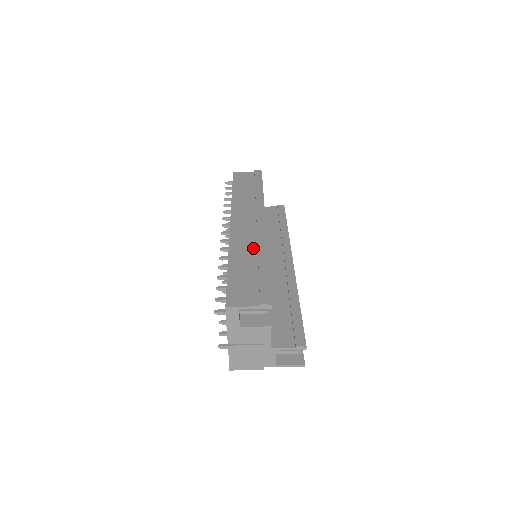
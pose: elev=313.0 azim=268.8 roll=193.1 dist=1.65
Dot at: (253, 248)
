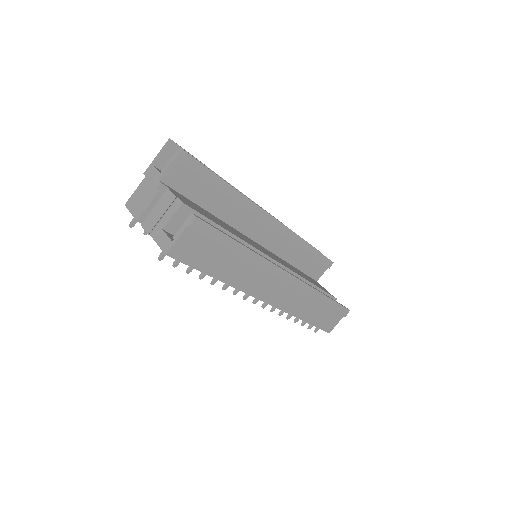
Dot at: (306, 299)
